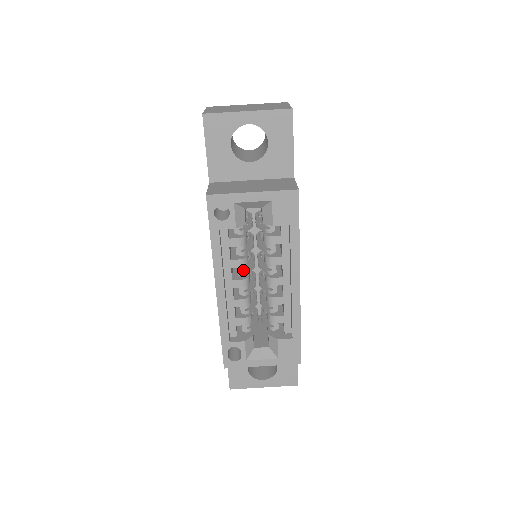
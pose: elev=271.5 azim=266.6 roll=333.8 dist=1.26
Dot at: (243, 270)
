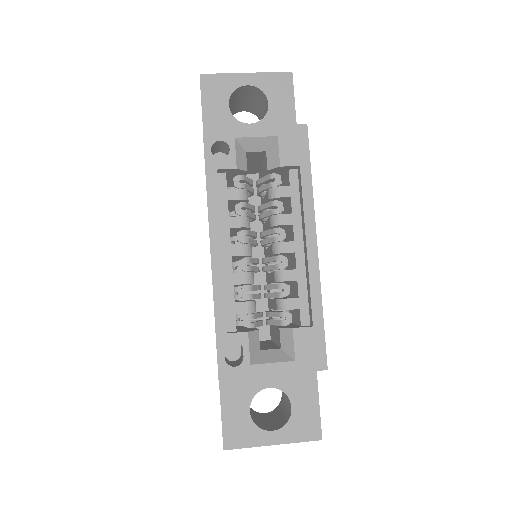
Dot at: occluded
